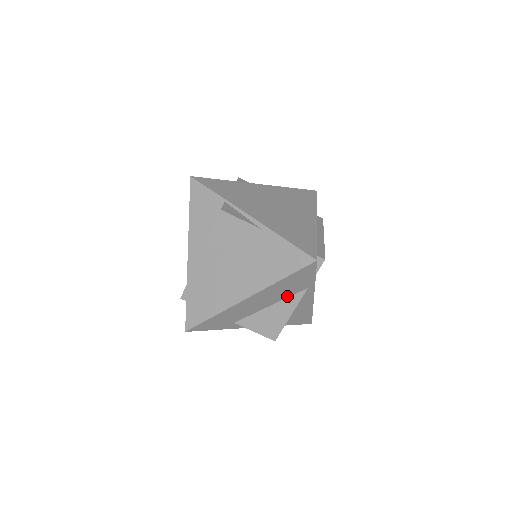
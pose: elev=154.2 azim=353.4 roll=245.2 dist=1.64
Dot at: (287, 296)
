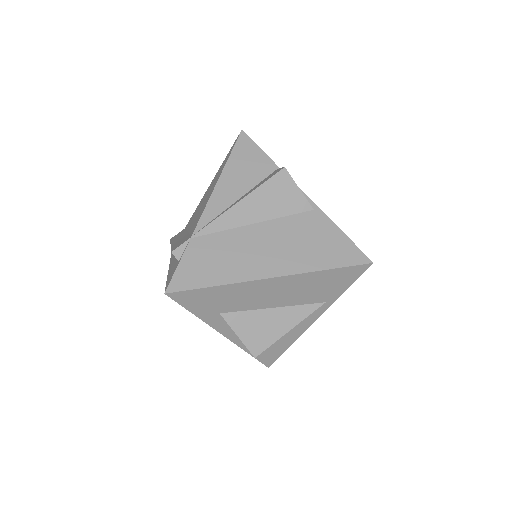
Dot at: (300, 302)
